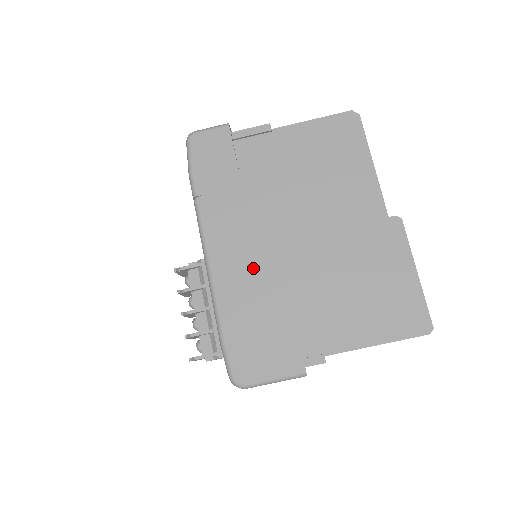
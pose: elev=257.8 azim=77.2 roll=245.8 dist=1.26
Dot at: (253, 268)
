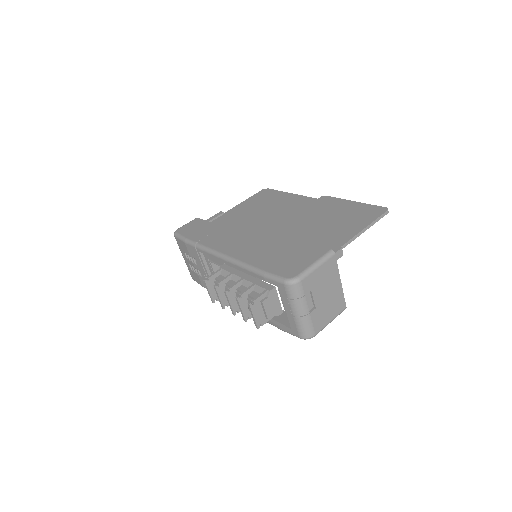
Dot at: (256, 241)
